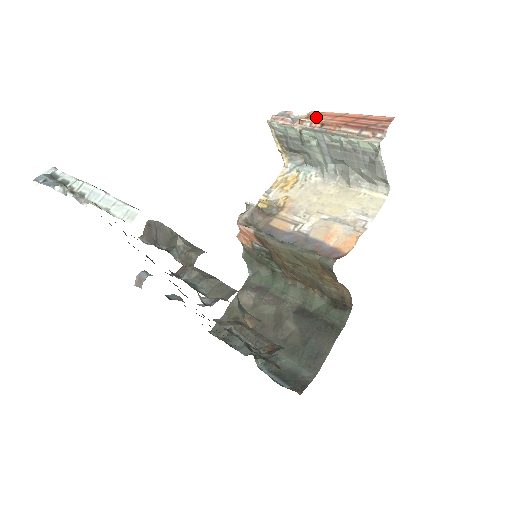
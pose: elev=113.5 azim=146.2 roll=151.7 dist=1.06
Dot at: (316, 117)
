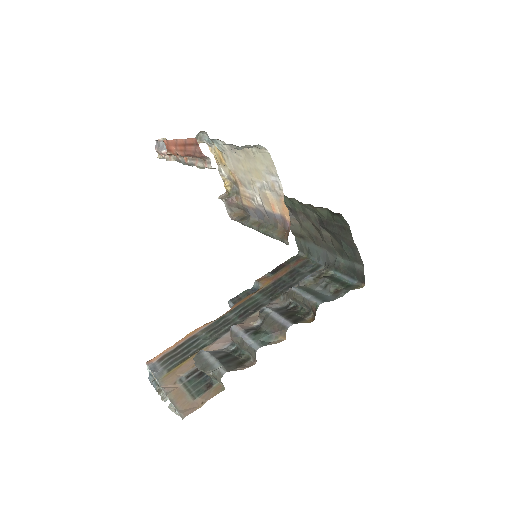
Dot at: (170, 150)
